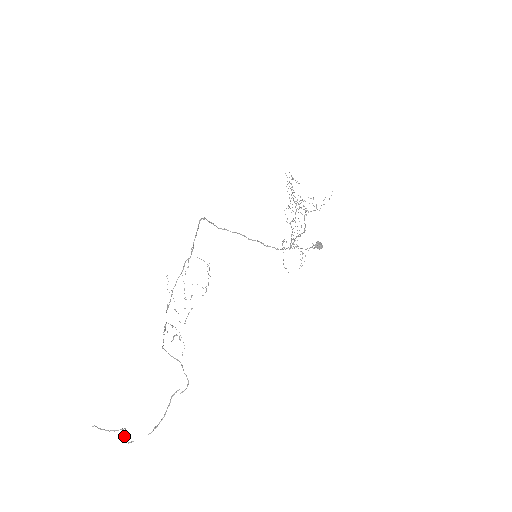
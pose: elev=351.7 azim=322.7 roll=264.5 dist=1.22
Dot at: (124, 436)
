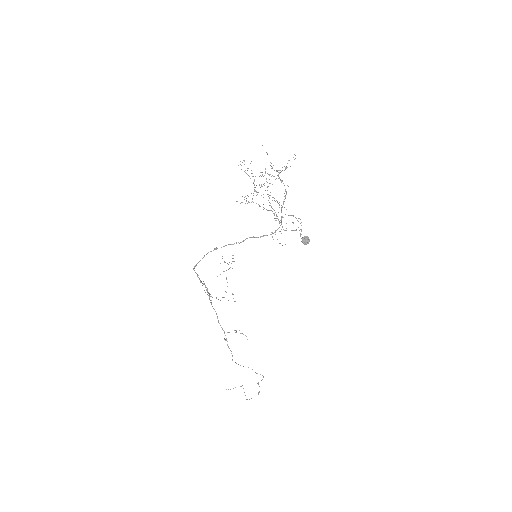
Dot at: (245, 395)
